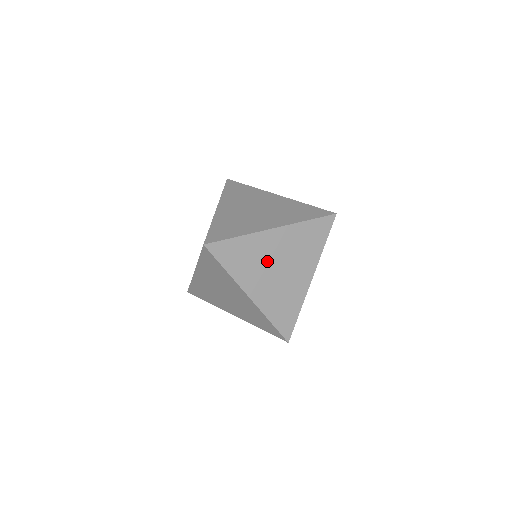
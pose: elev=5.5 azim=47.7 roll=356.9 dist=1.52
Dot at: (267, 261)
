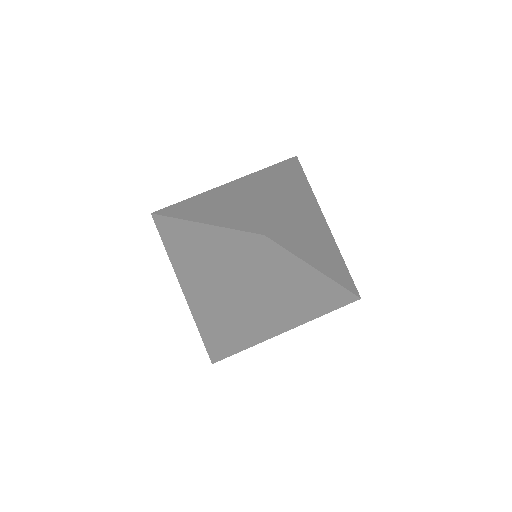
Dot at: (283, 291)
